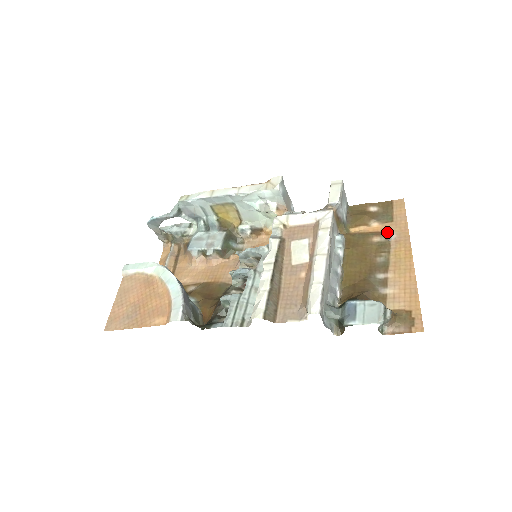
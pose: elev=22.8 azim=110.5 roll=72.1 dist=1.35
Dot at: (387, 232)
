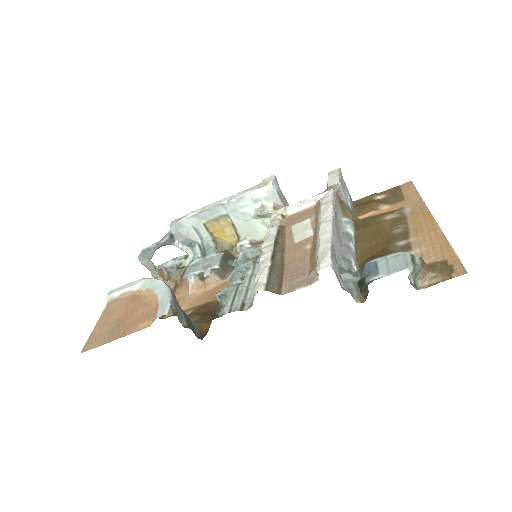
Dot at: (400, 209)
